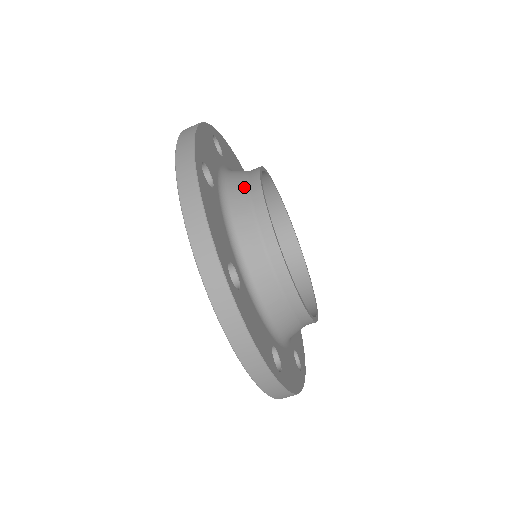
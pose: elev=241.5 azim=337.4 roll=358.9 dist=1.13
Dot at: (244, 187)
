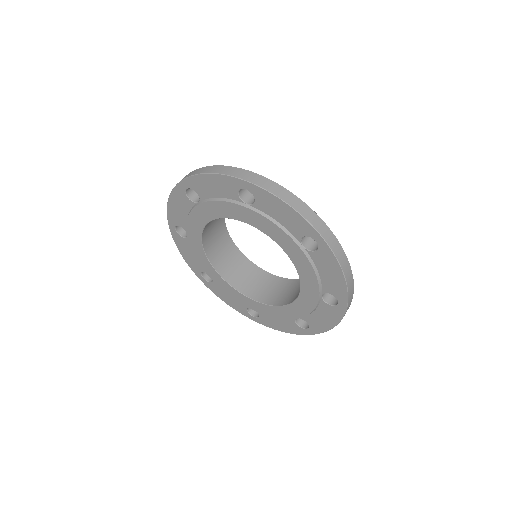
Dot at: occluded
